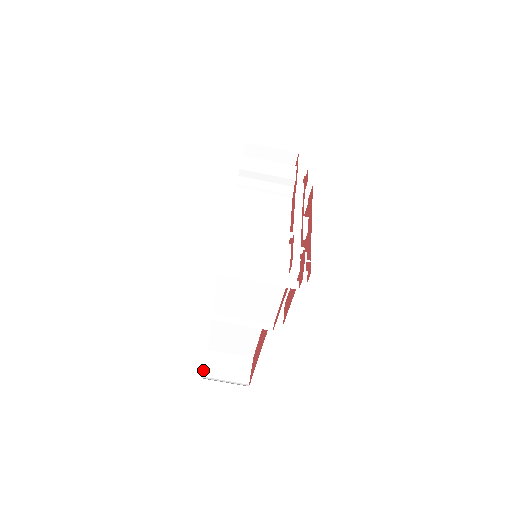
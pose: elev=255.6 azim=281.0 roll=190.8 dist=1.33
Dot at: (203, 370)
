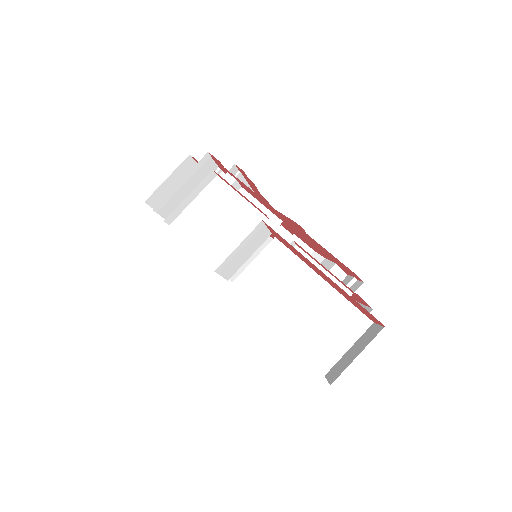
Dot at: occluded
